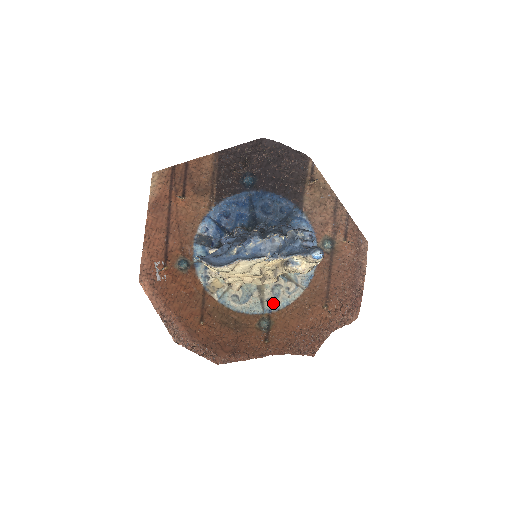
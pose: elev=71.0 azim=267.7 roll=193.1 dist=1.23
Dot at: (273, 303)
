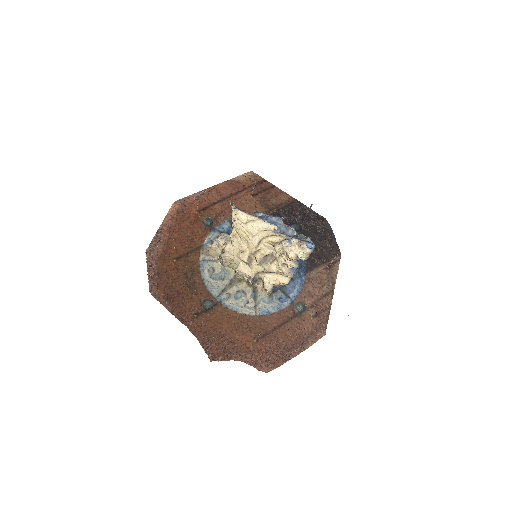
Dot at: (229, 299)
